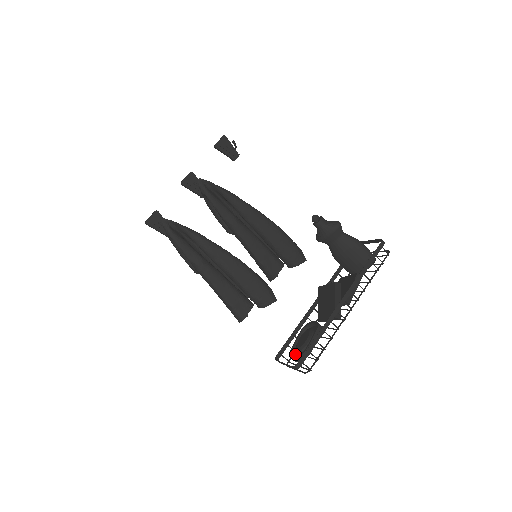
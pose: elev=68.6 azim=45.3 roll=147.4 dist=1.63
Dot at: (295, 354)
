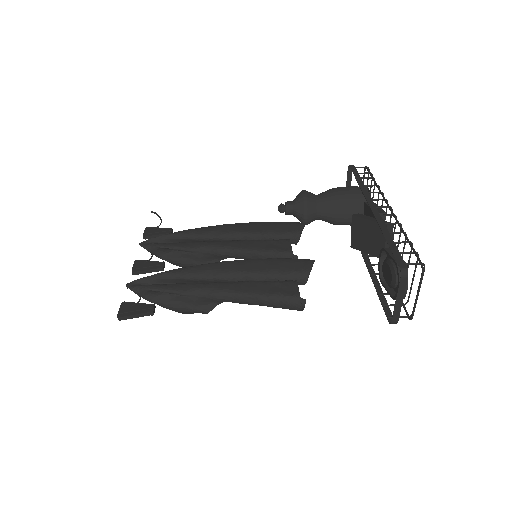
Dot at: occluded
